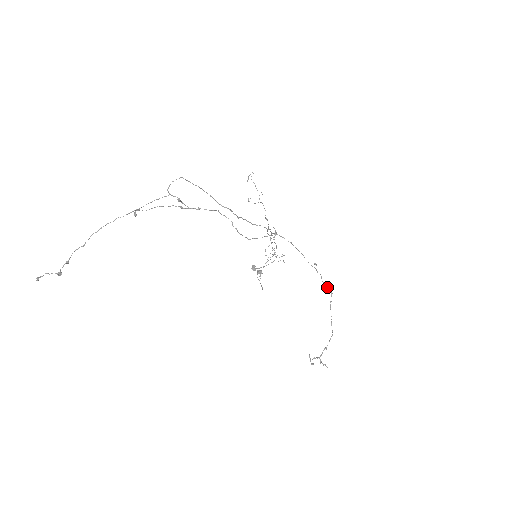
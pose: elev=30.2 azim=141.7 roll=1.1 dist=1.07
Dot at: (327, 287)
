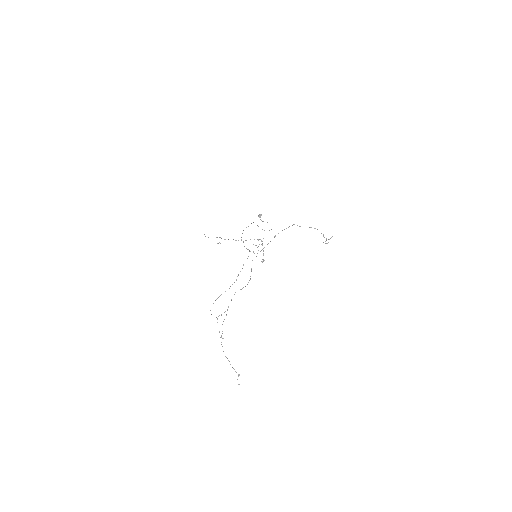
Dot at: occluded
